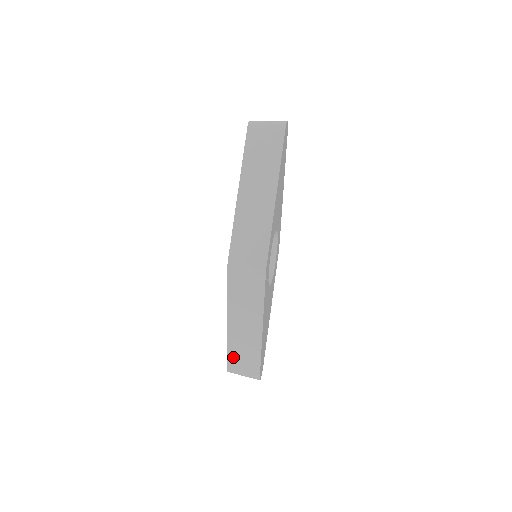
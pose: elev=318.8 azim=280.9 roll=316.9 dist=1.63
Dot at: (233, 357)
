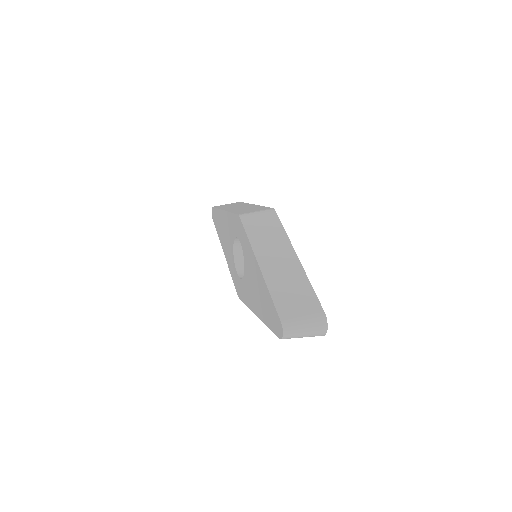
Dot at: (281, 301)
